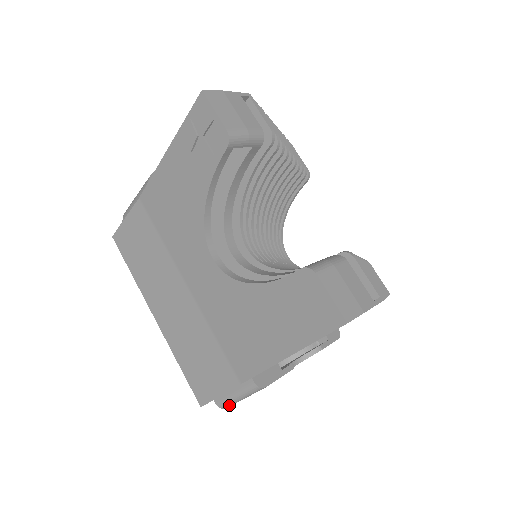
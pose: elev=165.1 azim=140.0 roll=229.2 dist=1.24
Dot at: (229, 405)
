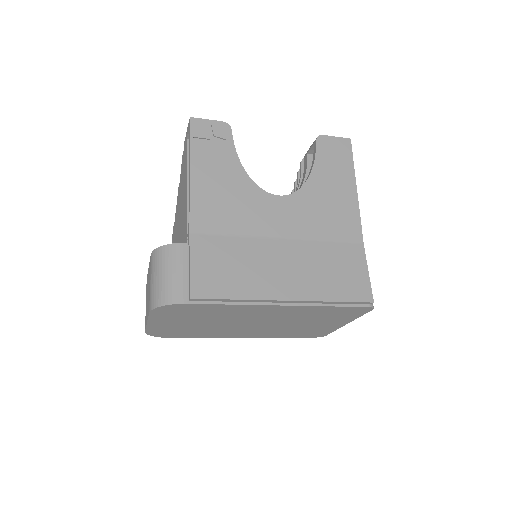
Dot at: occluded
